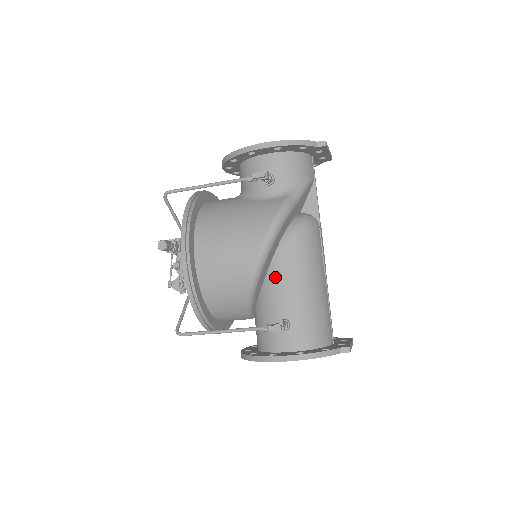
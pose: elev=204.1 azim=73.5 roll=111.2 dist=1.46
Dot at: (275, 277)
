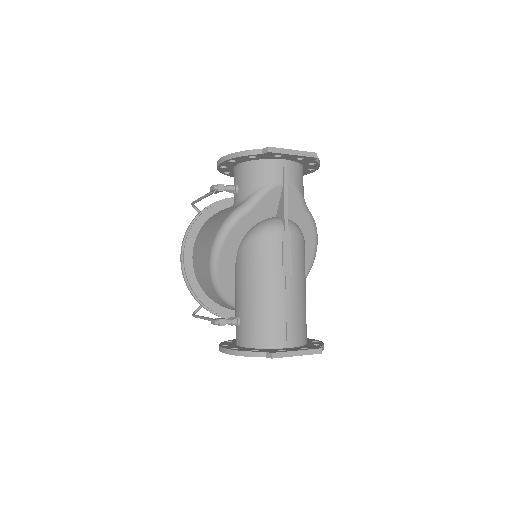
Dot at: (236, 277)
